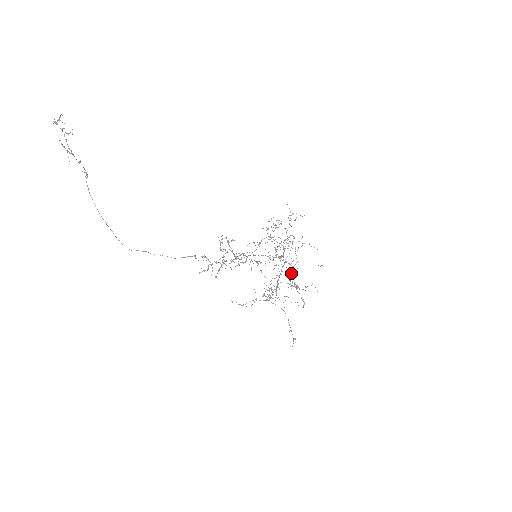
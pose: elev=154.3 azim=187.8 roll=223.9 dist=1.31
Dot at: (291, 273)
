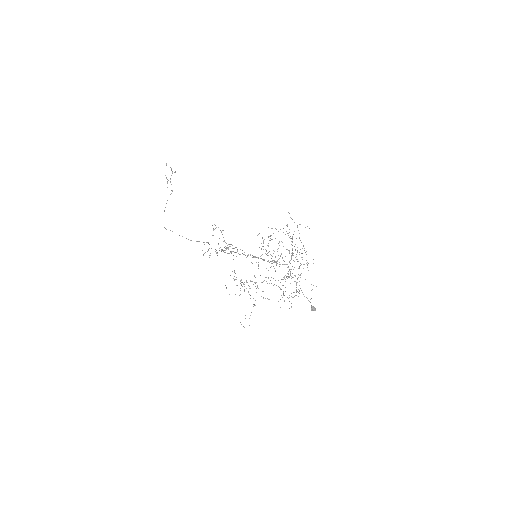
Dot at: (296, 285)
